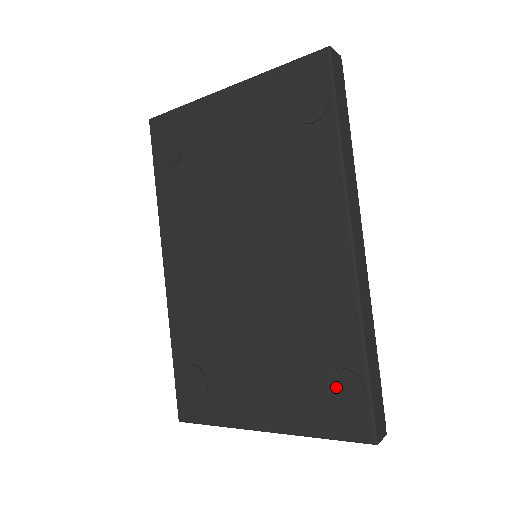
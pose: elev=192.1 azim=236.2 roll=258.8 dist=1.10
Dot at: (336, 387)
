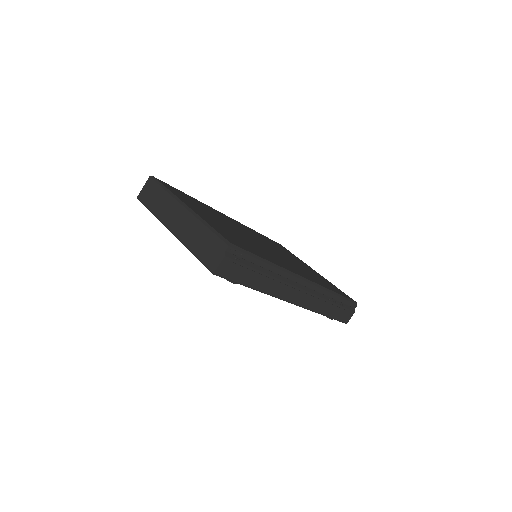
Dot at: occluded
